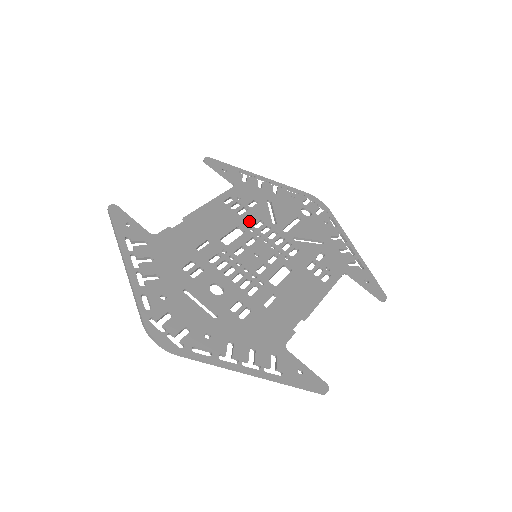
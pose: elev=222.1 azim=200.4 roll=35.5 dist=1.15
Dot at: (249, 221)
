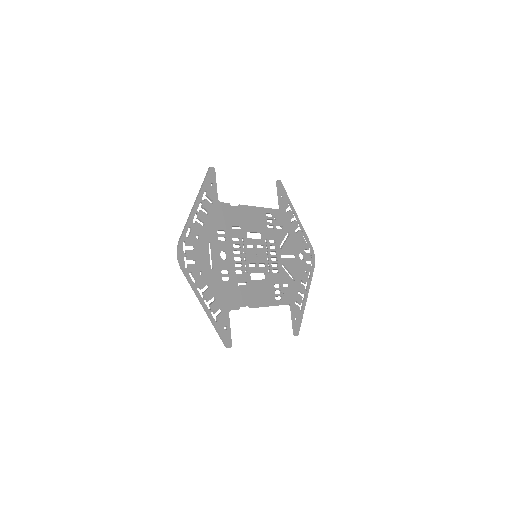
Dot at: (269, 235)
